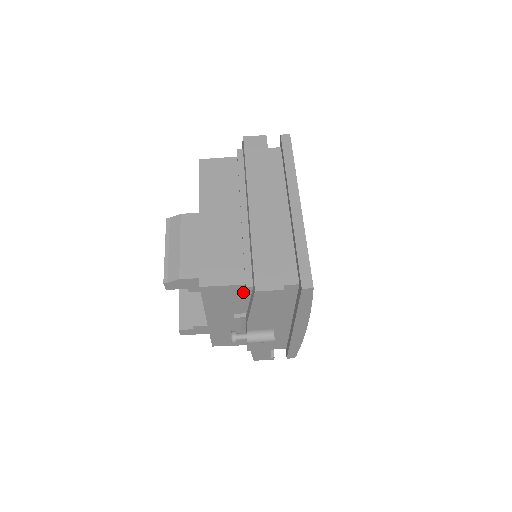
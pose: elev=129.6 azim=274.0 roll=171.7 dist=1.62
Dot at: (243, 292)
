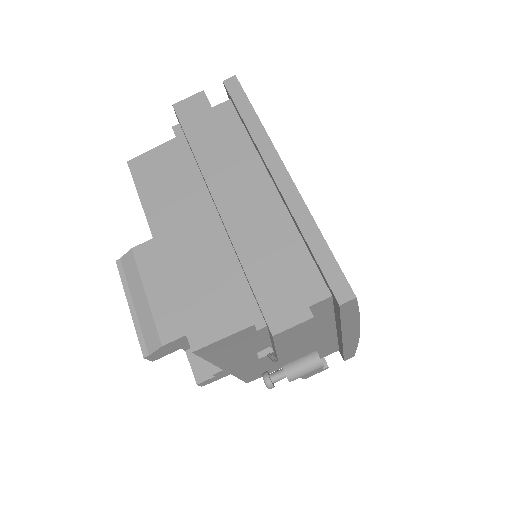
Dot at: (256, 331)
